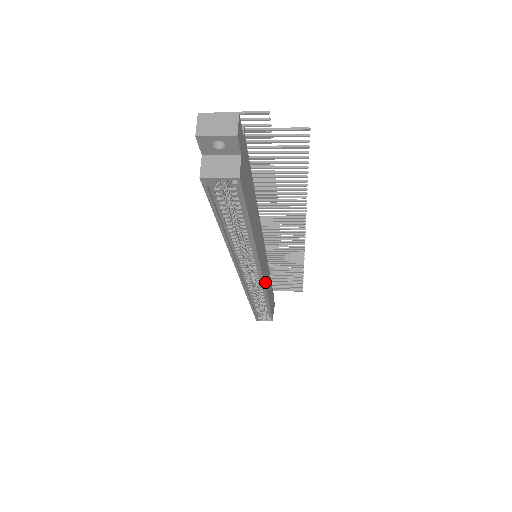
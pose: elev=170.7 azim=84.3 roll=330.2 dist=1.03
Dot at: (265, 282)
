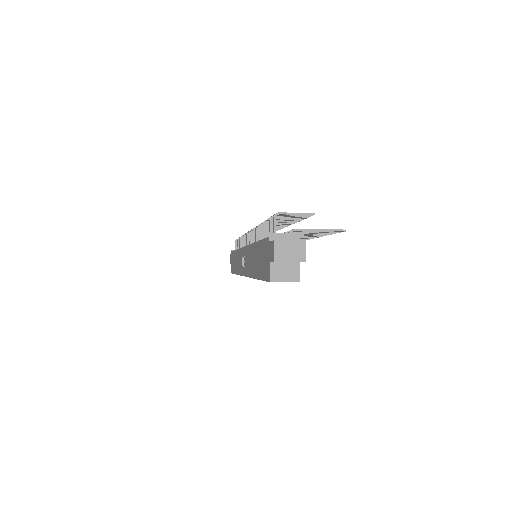
Dot at: occluded
